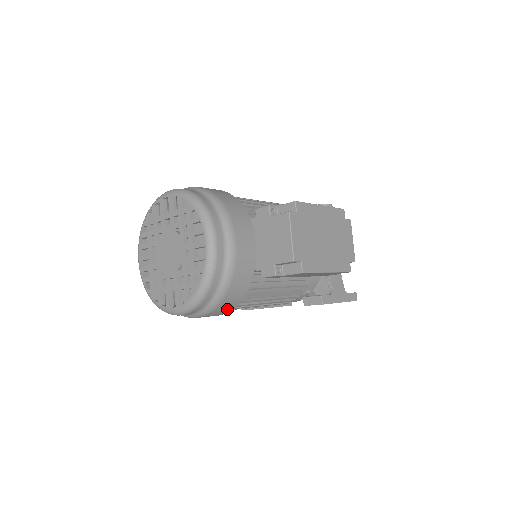
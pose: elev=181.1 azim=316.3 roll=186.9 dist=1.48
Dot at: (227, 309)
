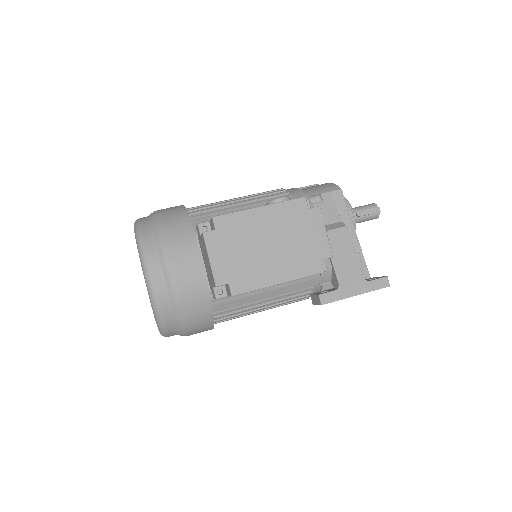
Dot at: (206, 327)
